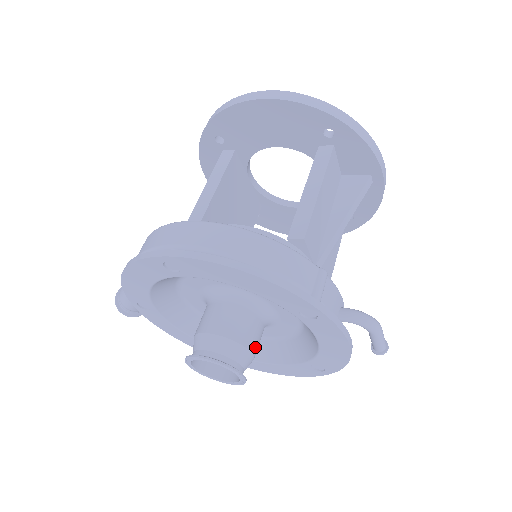
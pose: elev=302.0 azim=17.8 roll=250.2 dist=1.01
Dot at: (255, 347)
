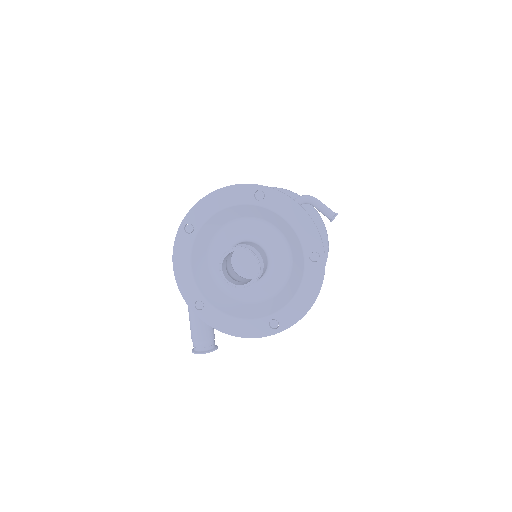
Dot at: (257, 249)
